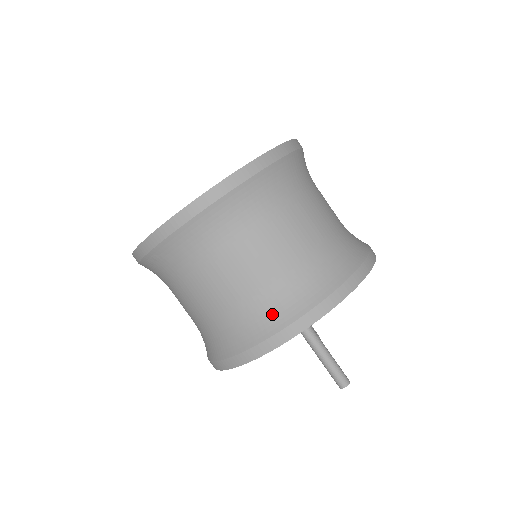
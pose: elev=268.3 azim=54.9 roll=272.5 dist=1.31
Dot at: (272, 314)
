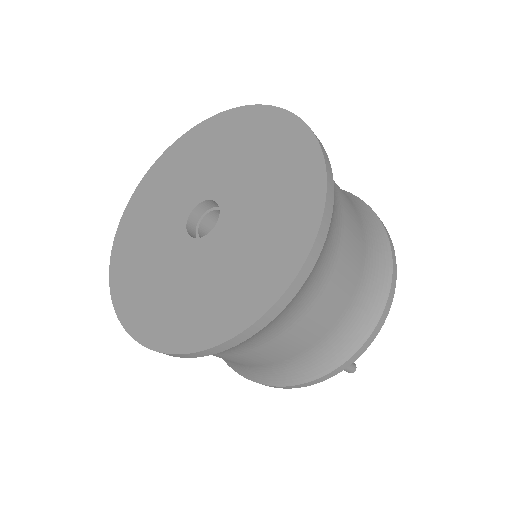
Dot at: (299, 372)
